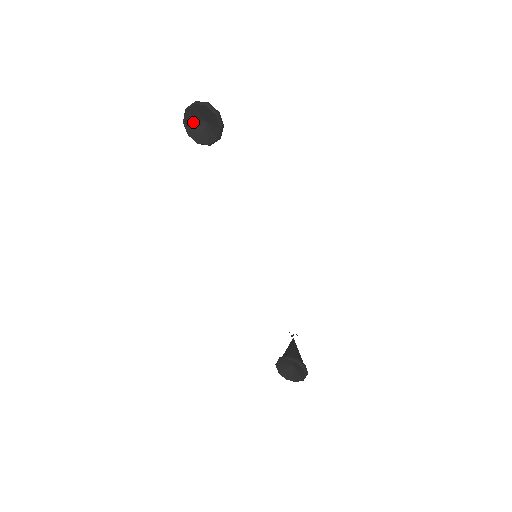
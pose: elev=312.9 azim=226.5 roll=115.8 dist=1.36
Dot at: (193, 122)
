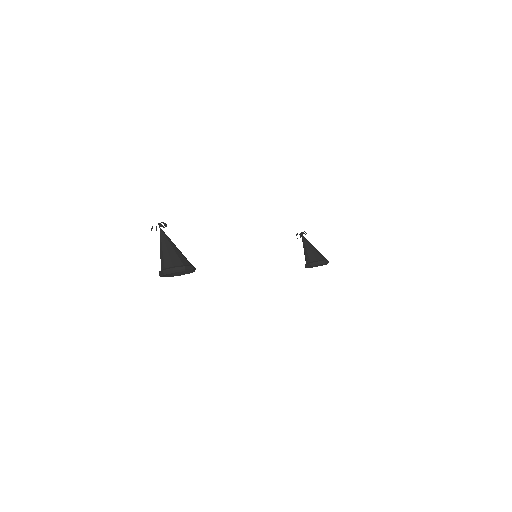
Dot at: occluded
